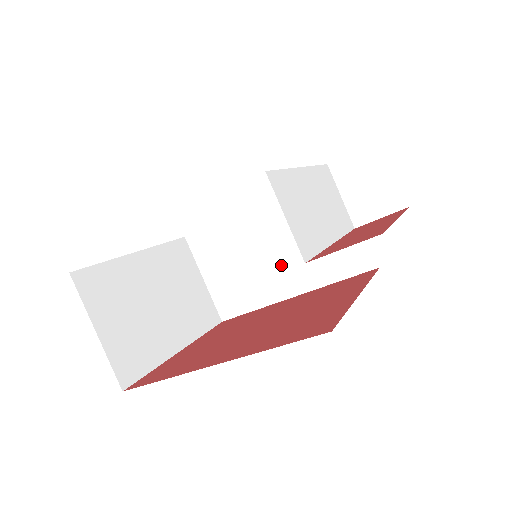
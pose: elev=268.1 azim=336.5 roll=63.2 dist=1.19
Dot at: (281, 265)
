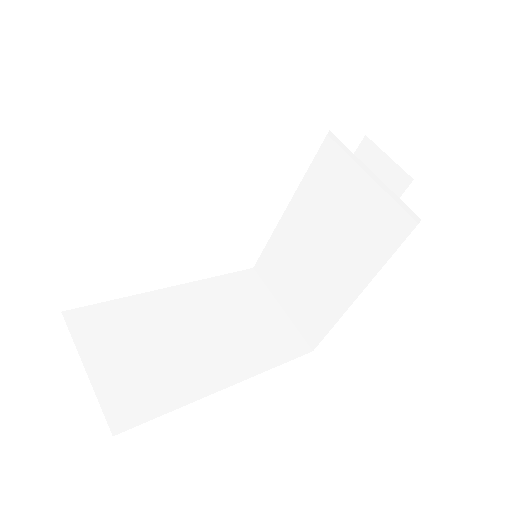
Dot at: (210, 349)
